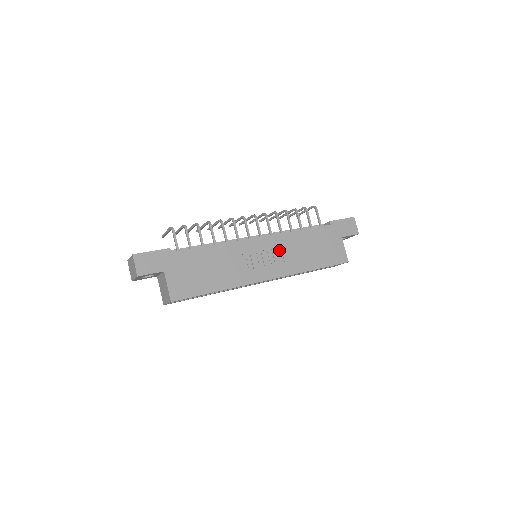
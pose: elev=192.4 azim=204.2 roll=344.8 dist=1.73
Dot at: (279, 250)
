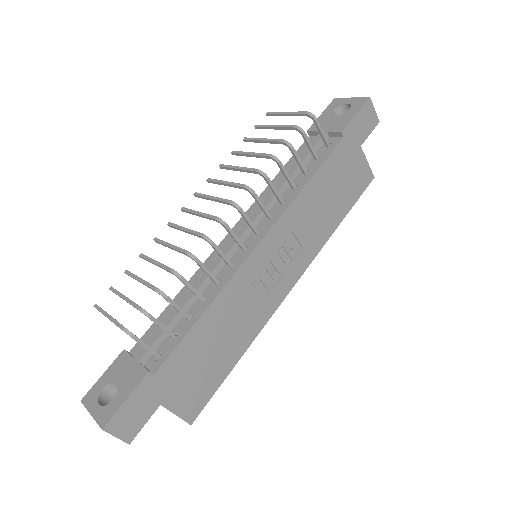
Dot at: (290, 236)
